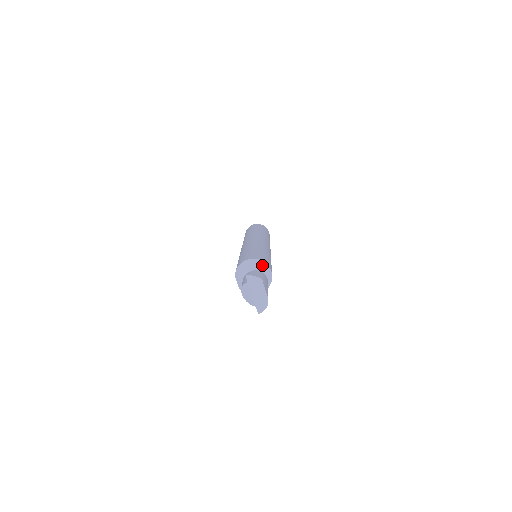
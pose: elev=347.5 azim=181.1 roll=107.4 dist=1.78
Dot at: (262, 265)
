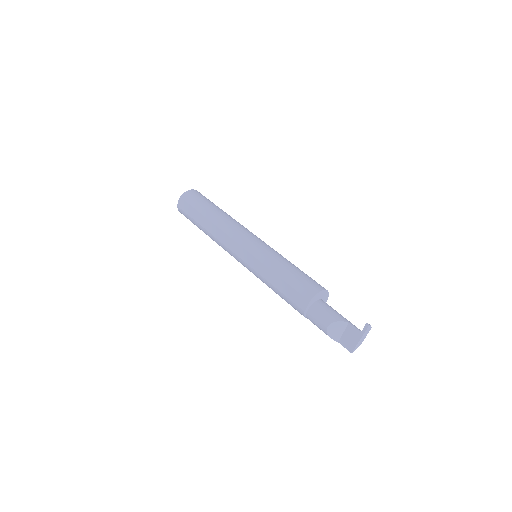
Dot at: (326, 296)
